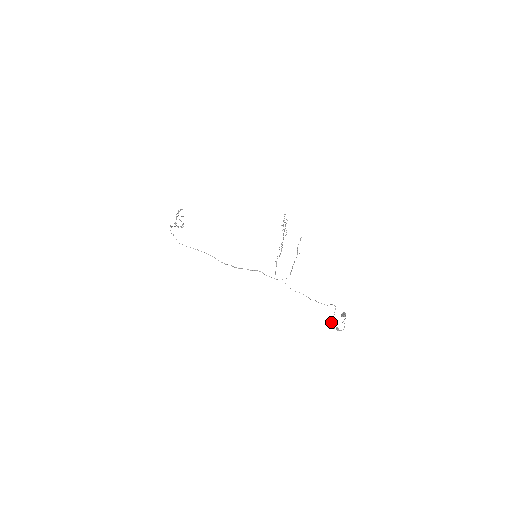
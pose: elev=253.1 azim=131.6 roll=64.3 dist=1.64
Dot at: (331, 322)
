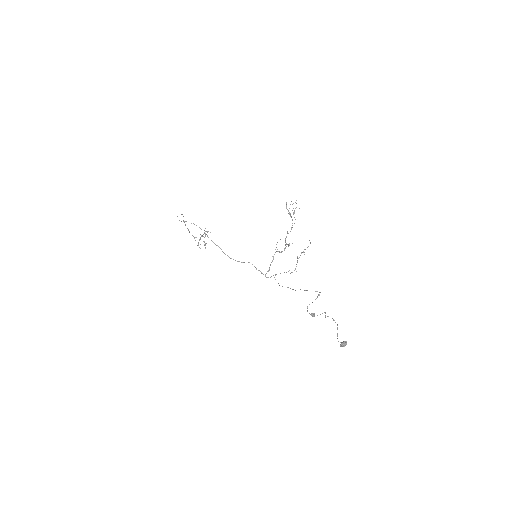
Dot at: occluded
